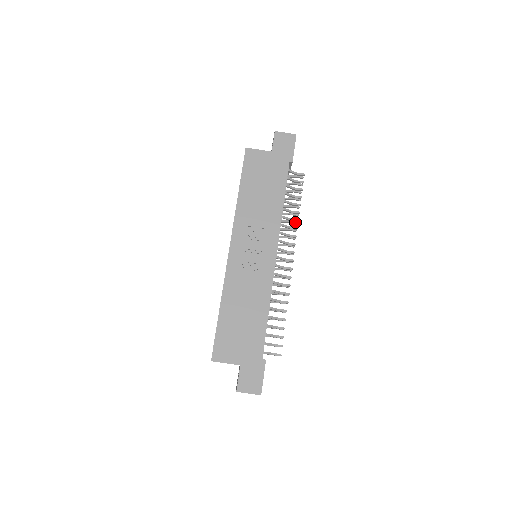
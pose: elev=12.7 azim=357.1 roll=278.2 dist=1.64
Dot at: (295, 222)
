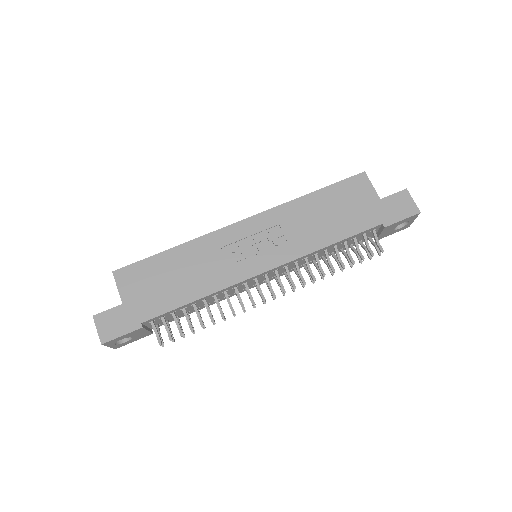
Dot at: occluded
